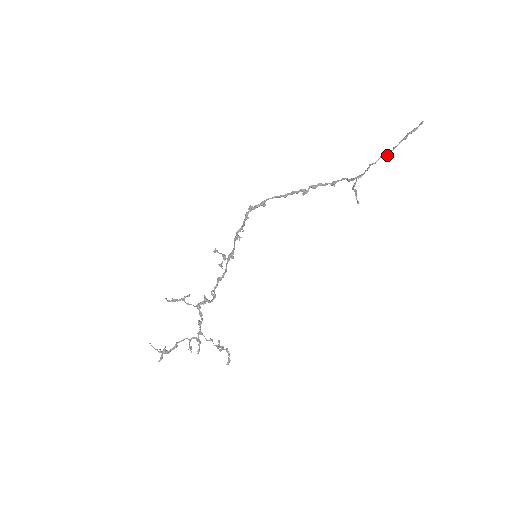
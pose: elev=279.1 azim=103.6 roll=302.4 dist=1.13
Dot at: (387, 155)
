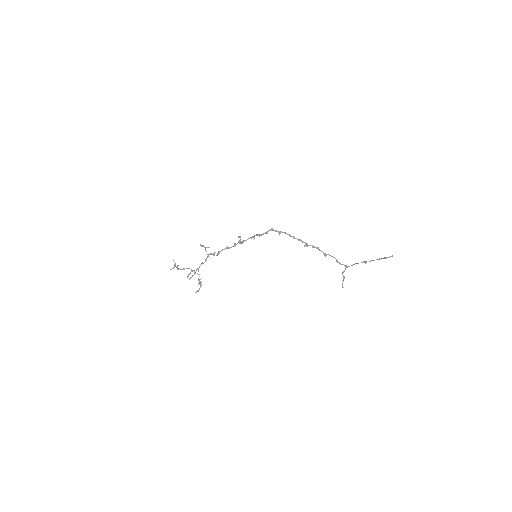
Dot at: (365, 262)
